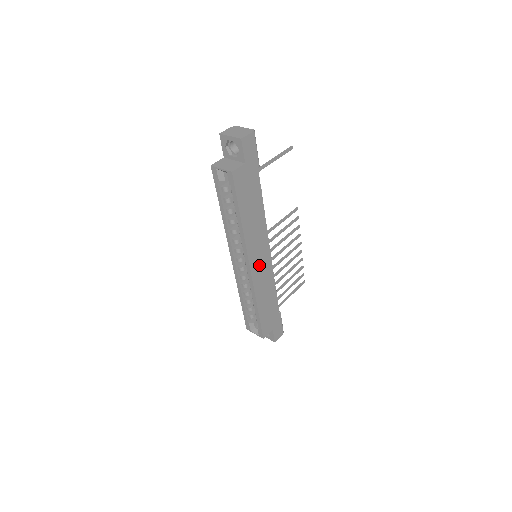
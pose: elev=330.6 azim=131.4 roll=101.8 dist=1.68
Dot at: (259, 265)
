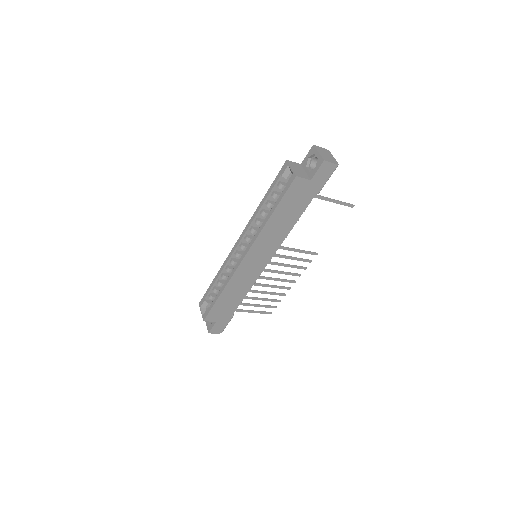
Dot at: (252, 263)
